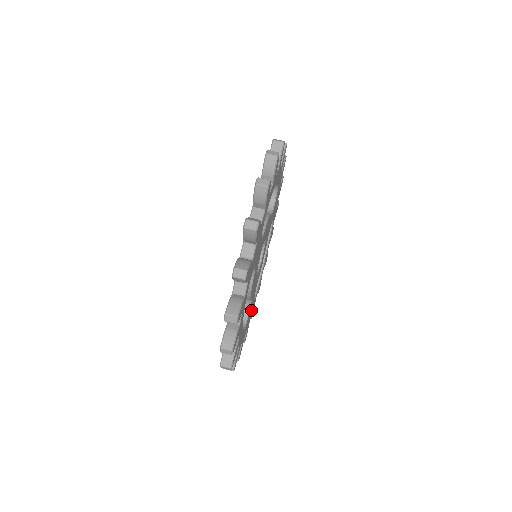
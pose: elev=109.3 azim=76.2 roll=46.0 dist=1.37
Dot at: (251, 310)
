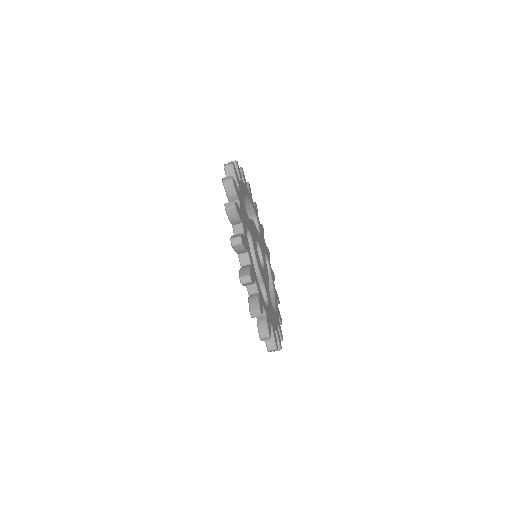
Dot at: (261, 235)
